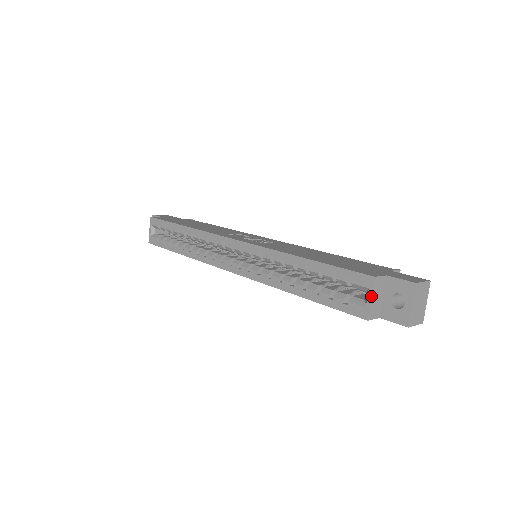
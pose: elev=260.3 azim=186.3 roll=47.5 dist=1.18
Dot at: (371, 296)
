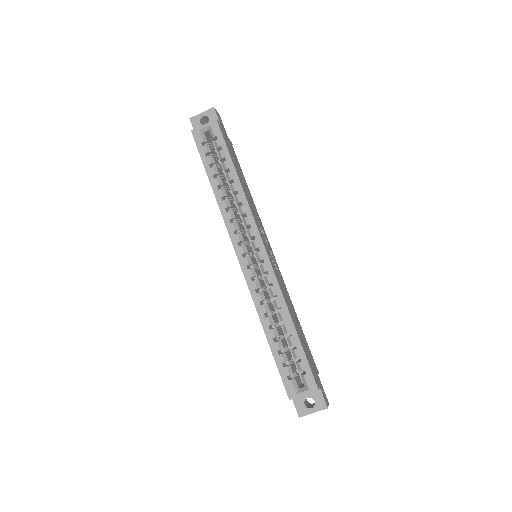
Dot at: (305, 394)
